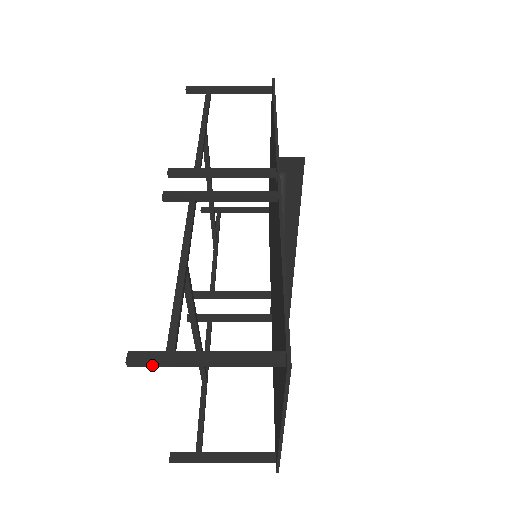
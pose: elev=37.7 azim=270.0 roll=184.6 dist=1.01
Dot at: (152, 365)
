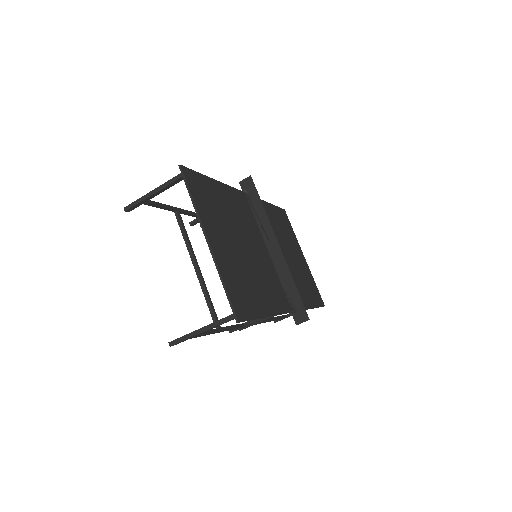
Dot at: (134, 205)
